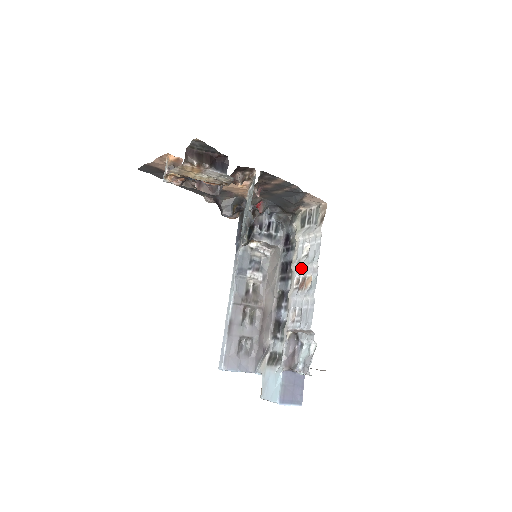
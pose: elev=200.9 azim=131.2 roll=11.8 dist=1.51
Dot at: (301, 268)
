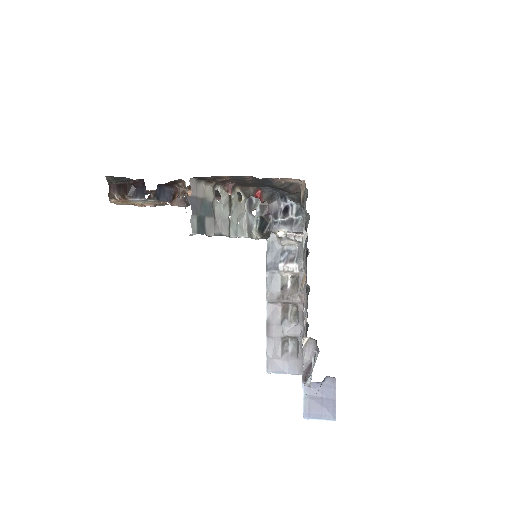
Dot at: occluded
